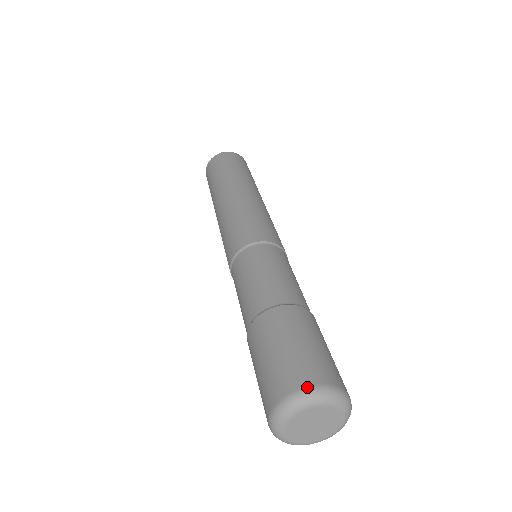
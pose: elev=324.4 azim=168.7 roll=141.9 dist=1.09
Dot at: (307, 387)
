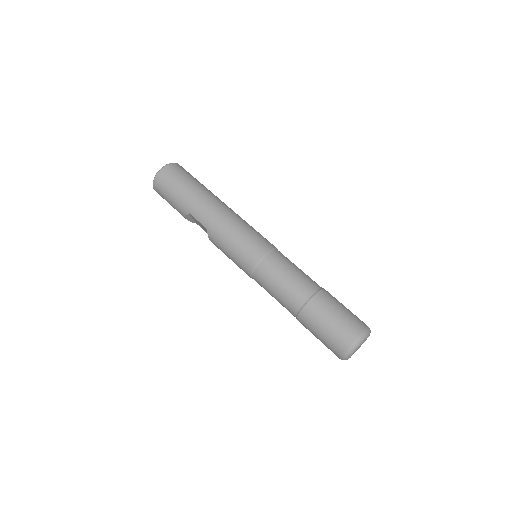
Dot at: (365, 329)
